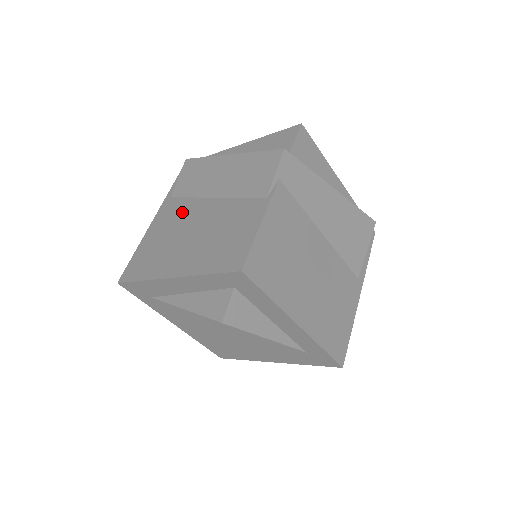
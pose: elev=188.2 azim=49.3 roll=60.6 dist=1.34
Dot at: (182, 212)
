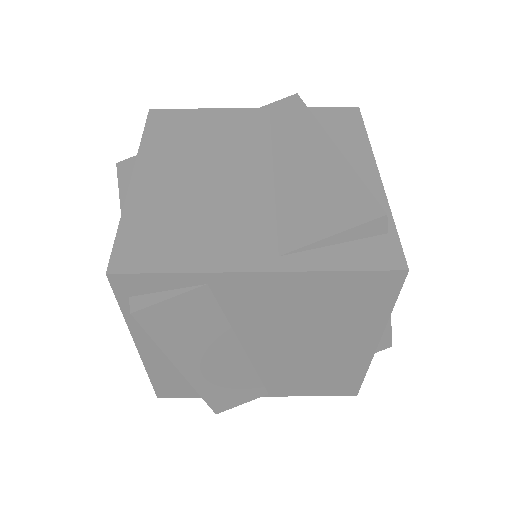
Dot at: occluded
